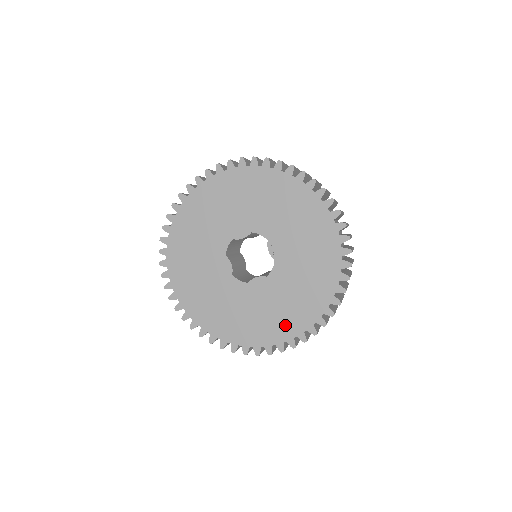
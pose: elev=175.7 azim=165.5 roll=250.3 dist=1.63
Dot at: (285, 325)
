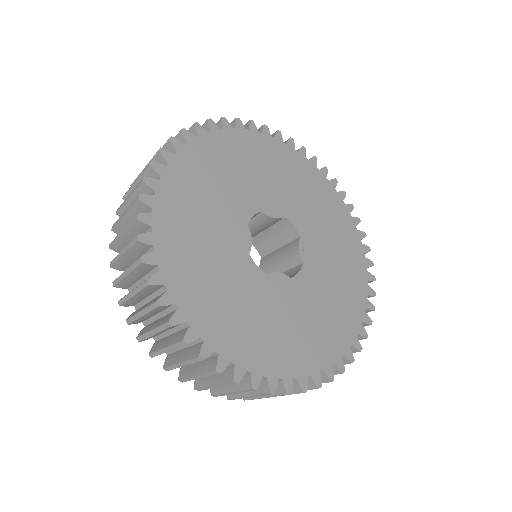
Dot at: (300, 353)
